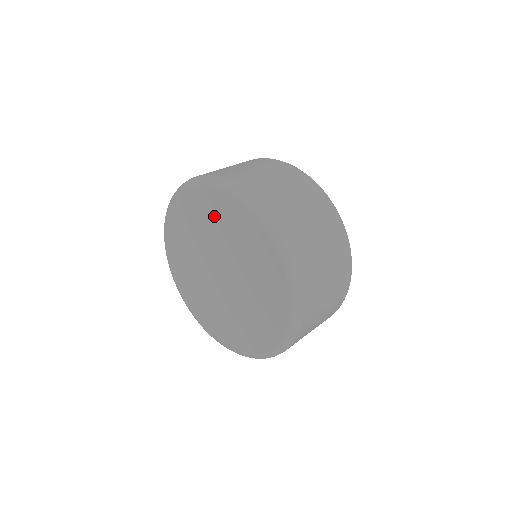
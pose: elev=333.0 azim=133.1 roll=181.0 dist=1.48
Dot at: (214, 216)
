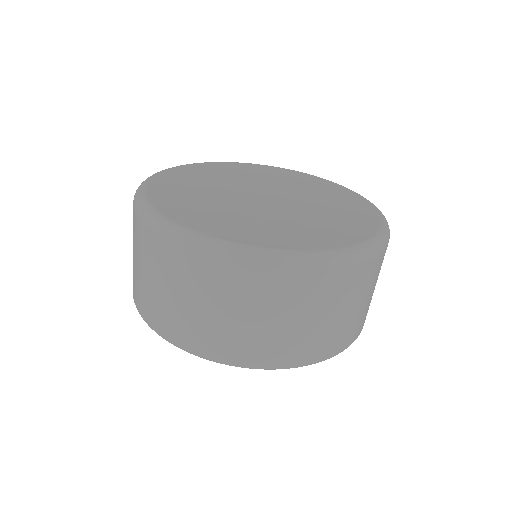
Dot at: (250, 172)
